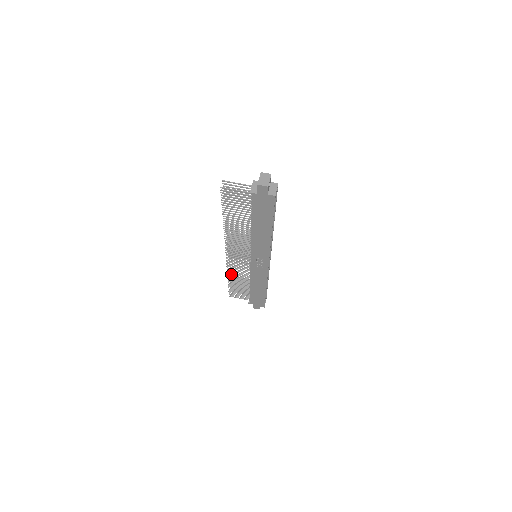
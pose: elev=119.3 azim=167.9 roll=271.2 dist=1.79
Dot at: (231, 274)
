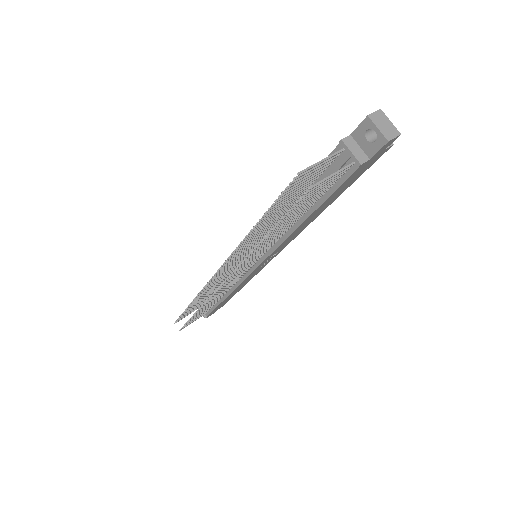
Dot at: (205, 305)
